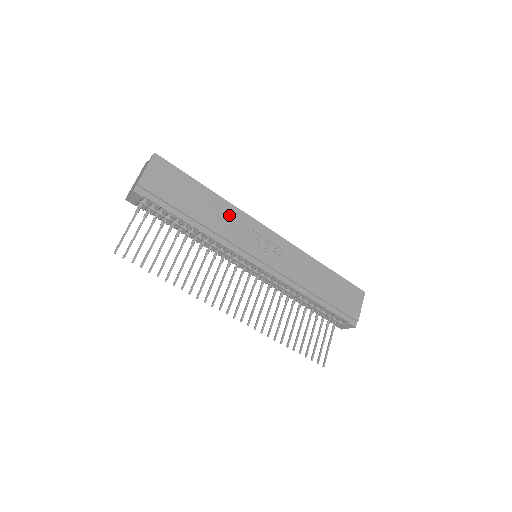
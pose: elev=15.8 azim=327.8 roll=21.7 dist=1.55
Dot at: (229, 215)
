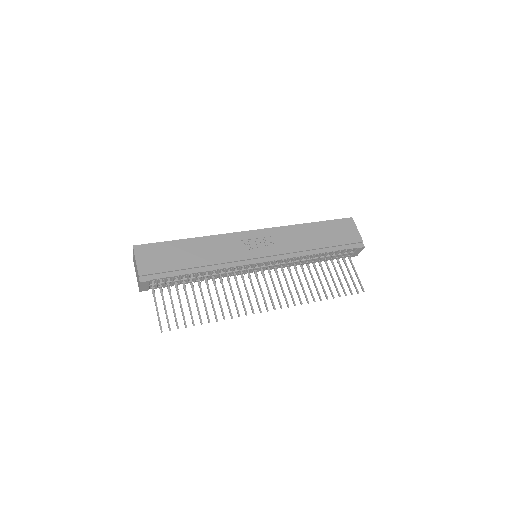
Dot at: (215, 245)
